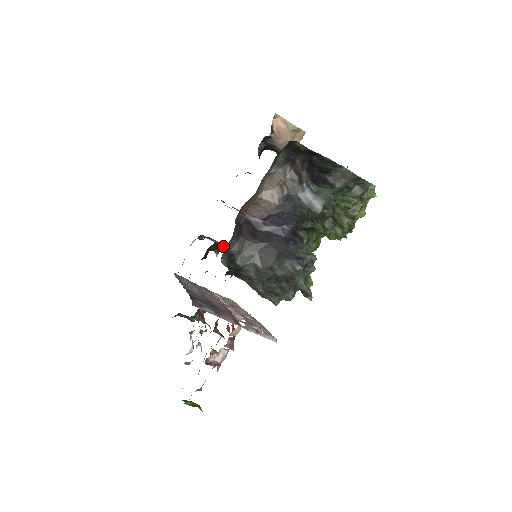
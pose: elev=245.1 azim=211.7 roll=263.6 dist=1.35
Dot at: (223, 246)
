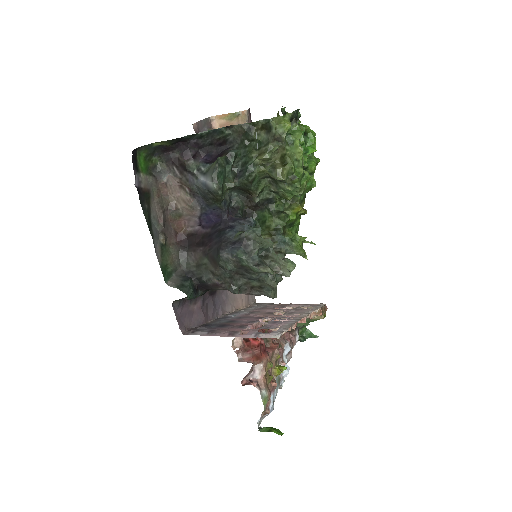
Dot at: occluded
